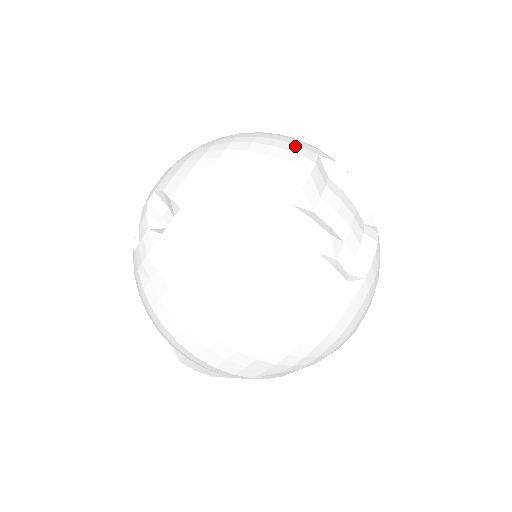
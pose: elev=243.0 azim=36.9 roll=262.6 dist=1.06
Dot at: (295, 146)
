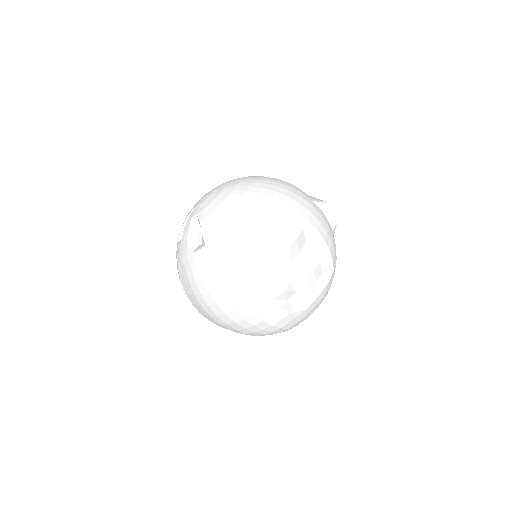
Dot at: (289, 221)
